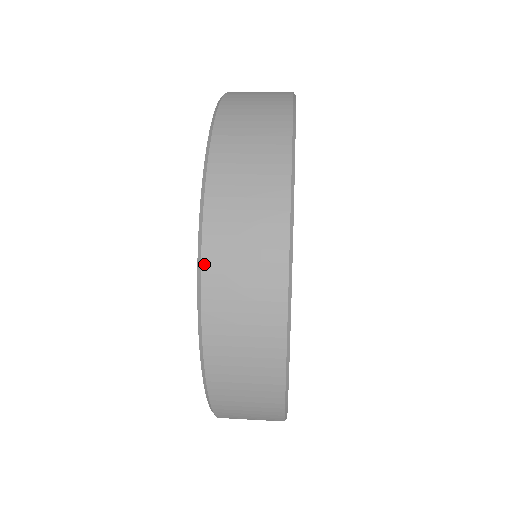
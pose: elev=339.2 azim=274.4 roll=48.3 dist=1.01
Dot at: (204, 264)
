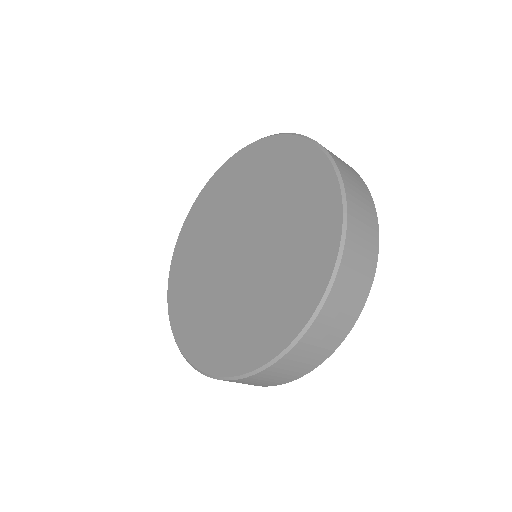
Dot at: (341, 266)
